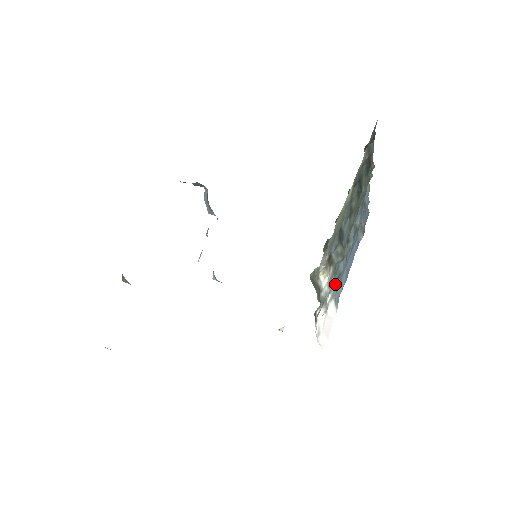
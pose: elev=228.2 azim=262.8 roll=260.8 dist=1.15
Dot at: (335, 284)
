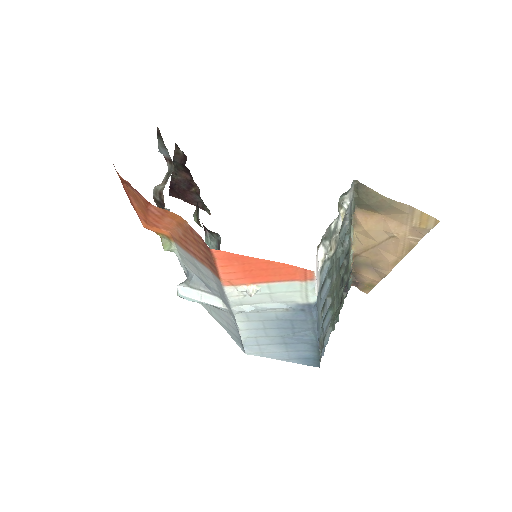
Dot at: (323, 280)
